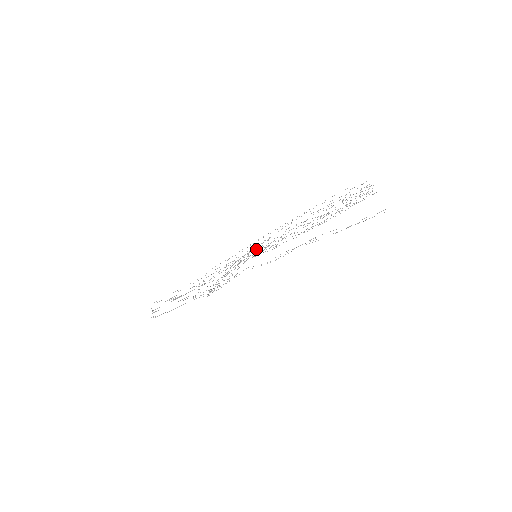
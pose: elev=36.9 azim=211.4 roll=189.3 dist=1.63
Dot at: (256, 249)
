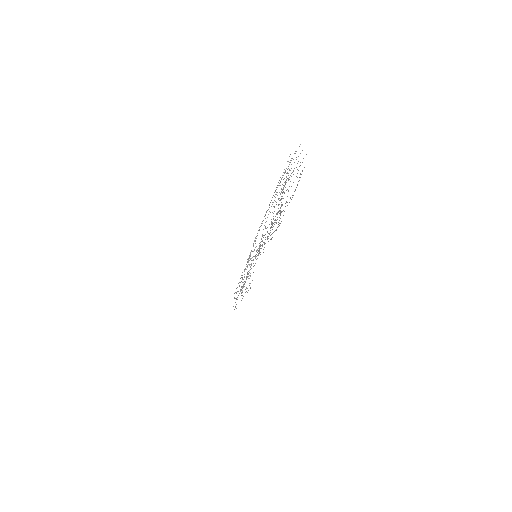
Dot at: occluded
